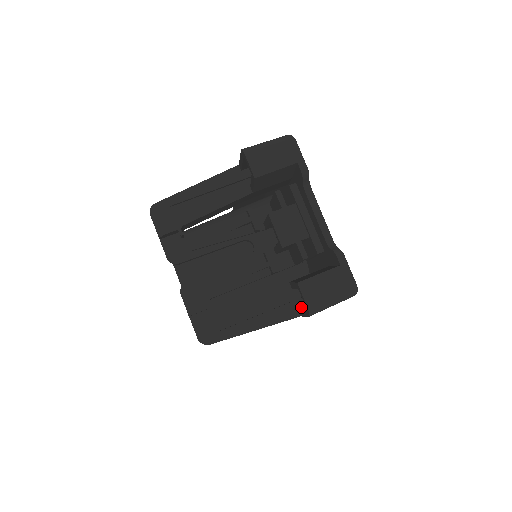
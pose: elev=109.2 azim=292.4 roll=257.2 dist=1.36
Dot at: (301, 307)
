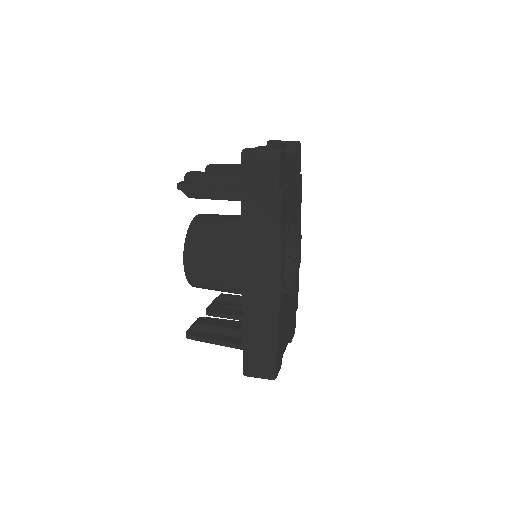
Dot at: occluded
